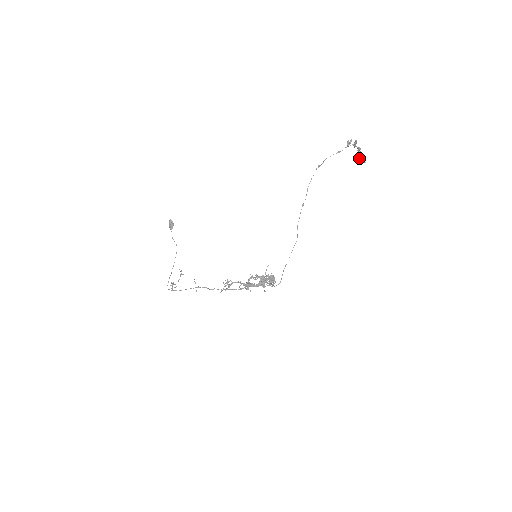
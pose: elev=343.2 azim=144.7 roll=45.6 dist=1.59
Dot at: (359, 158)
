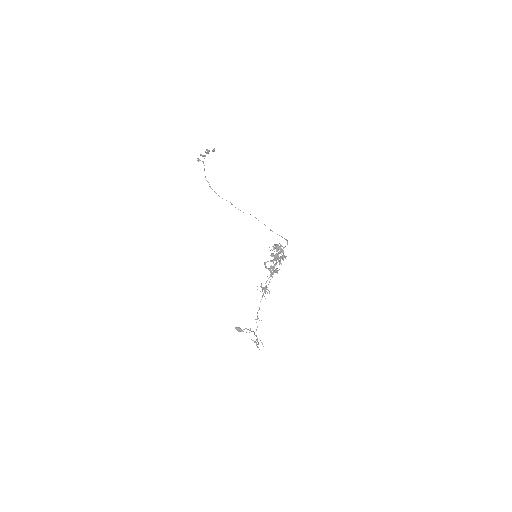
Dot at: occluded
